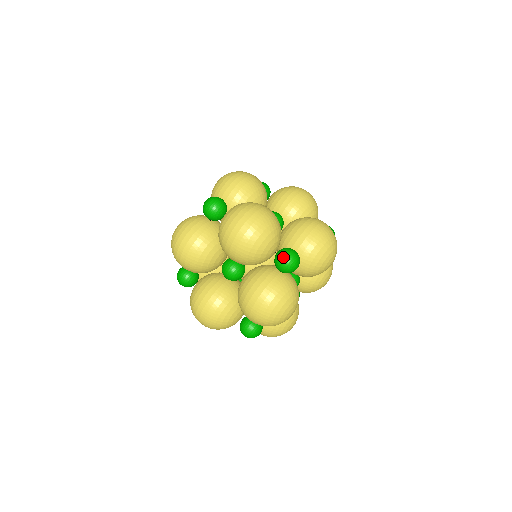
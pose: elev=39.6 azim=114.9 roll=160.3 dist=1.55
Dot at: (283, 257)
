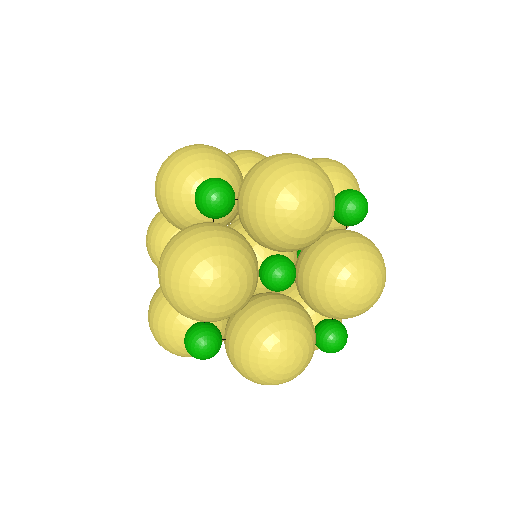
Dot at: occluded
